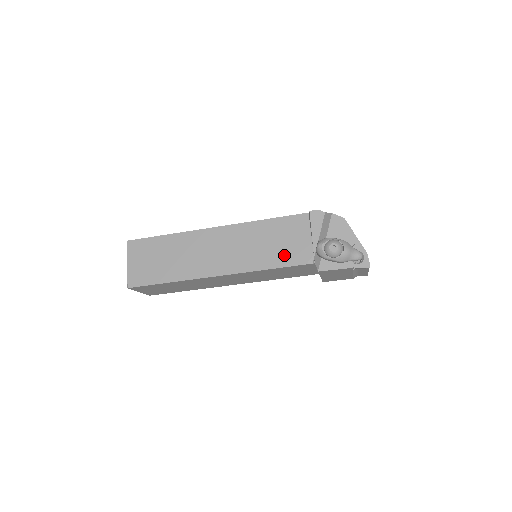
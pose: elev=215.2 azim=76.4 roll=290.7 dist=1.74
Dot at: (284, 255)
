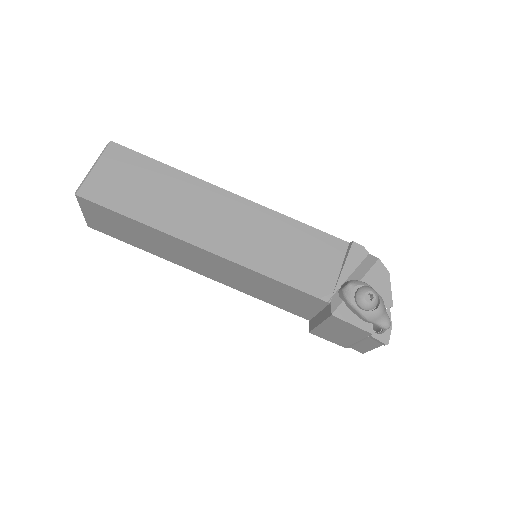
Dot at: (298, 273)
